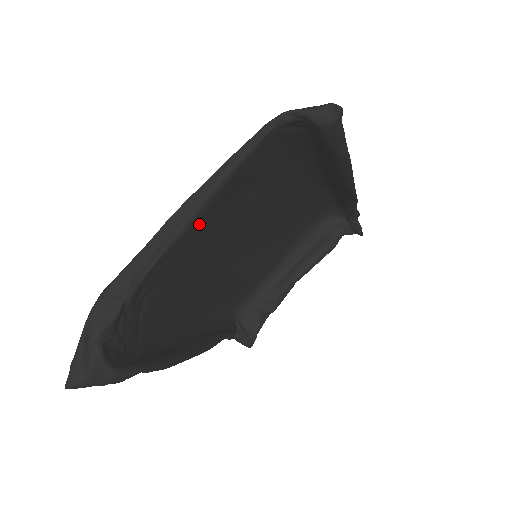
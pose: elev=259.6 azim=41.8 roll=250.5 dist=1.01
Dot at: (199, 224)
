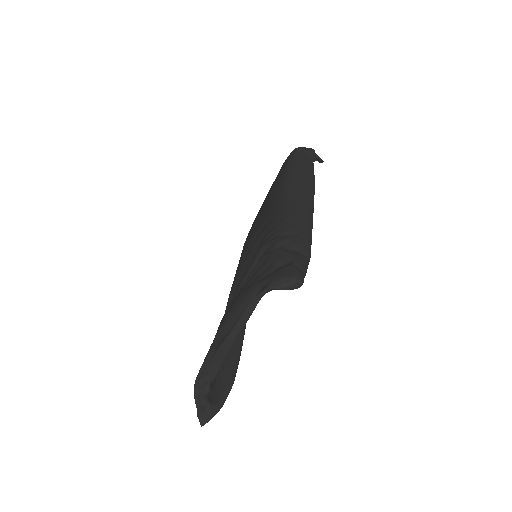
Dot at: occluded
